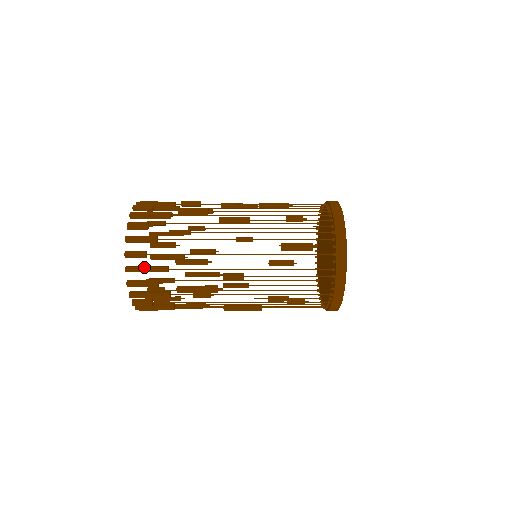
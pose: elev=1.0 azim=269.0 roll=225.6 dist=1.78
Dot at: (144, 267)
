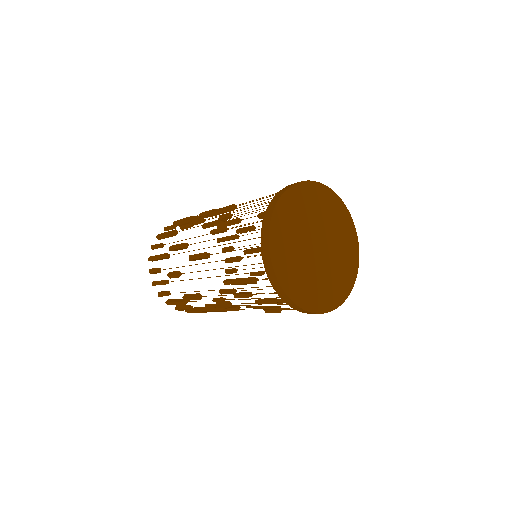
Dot at: (173, 302)
